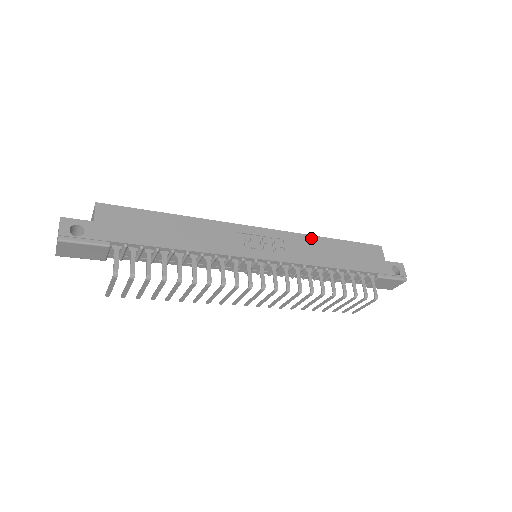
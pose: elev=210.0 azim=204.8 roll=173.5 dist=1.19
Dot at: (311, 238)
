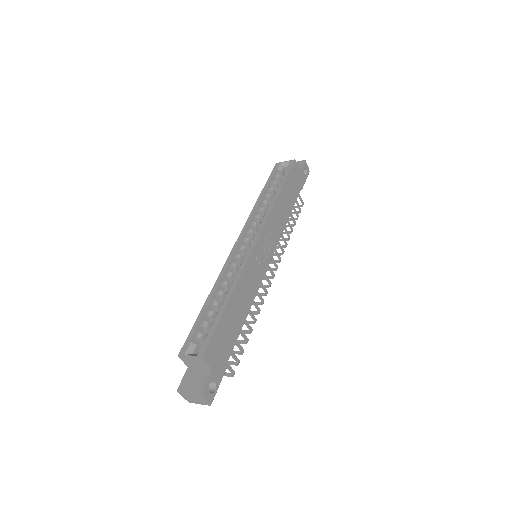
Dot at: (275, 208)
